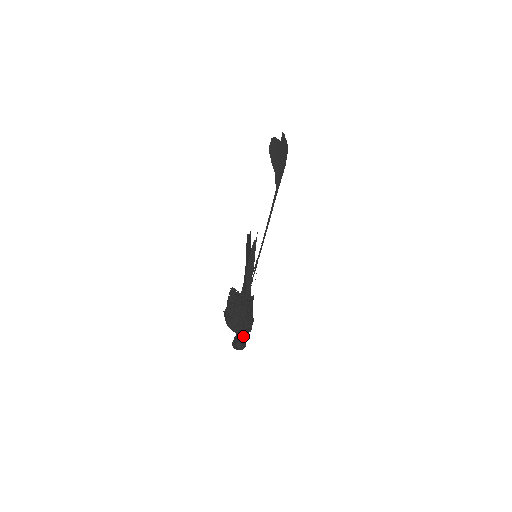
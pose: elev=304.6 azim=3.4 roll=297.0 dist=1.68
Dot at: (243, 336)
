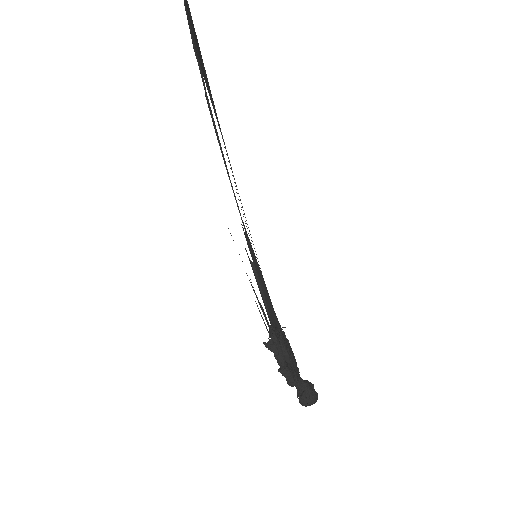
Dot at: occluded
